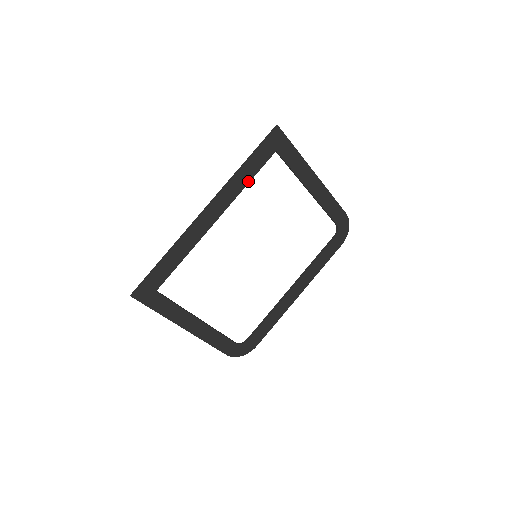
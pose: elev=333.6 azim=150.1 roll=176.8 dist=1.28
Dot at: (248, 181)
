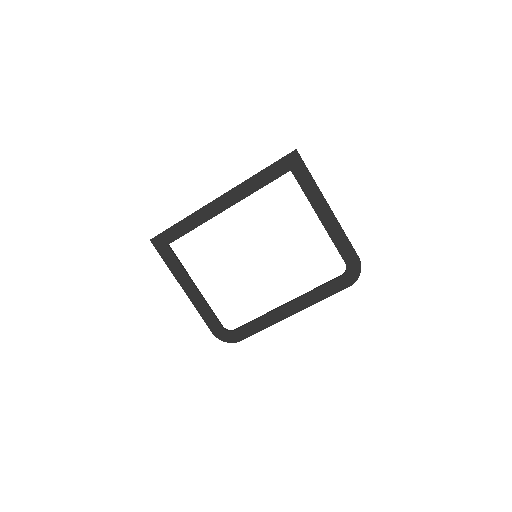
Dot at: (260, 187)
